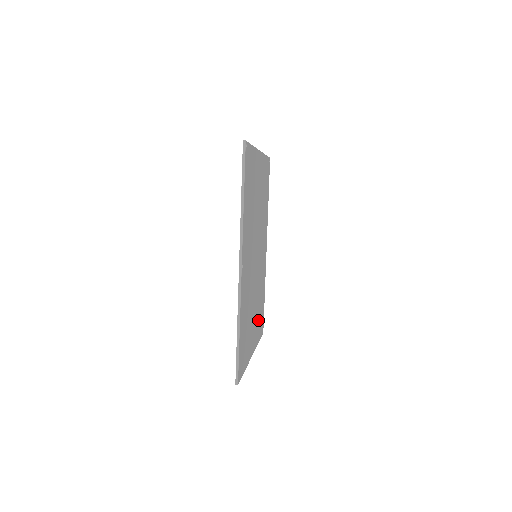
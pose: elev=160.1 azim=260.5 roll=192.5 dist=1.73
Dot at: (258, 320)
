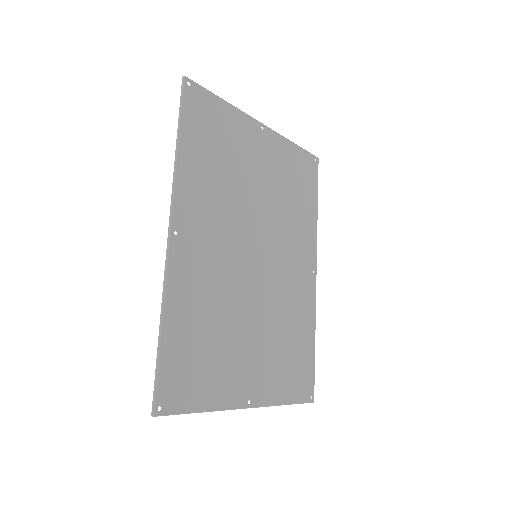
Dot at: (280, 364)
